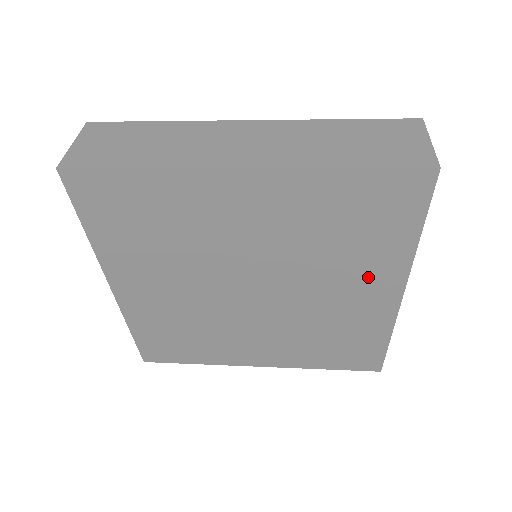
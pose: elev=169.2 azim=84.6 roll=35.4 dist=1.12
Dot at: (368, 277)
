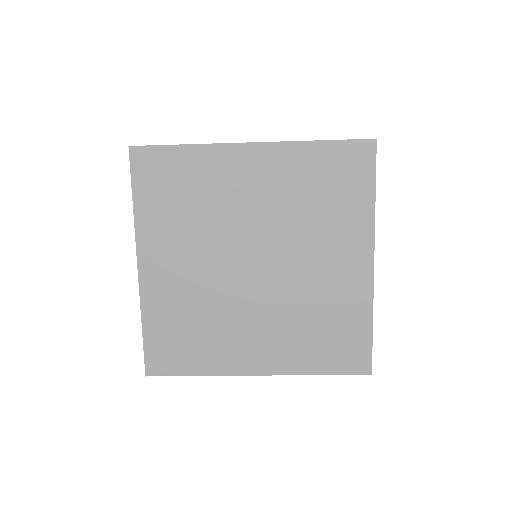
Dot at: (344, 243)
